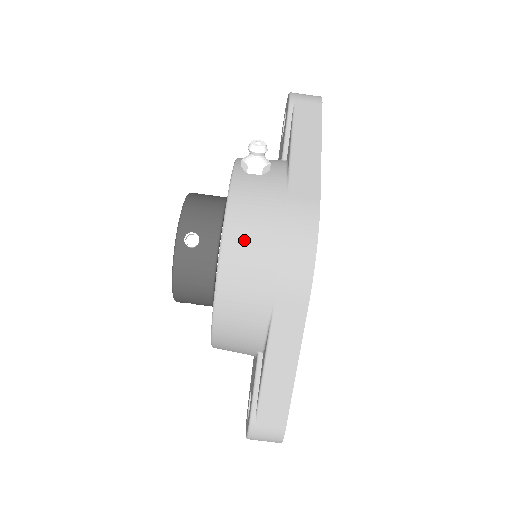
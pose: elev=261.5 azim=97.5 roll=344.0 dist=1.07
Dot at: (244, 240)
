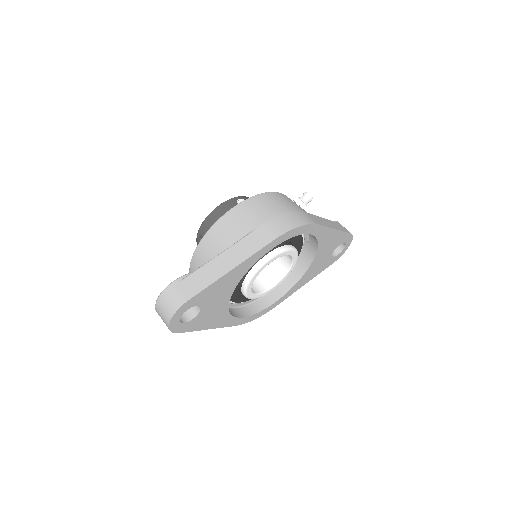
Dot at: (270, 200)
